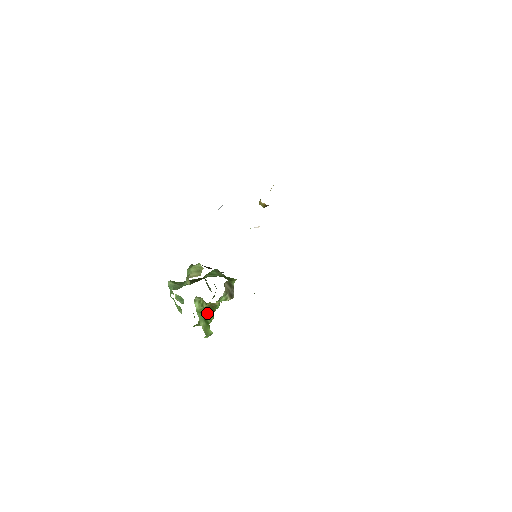
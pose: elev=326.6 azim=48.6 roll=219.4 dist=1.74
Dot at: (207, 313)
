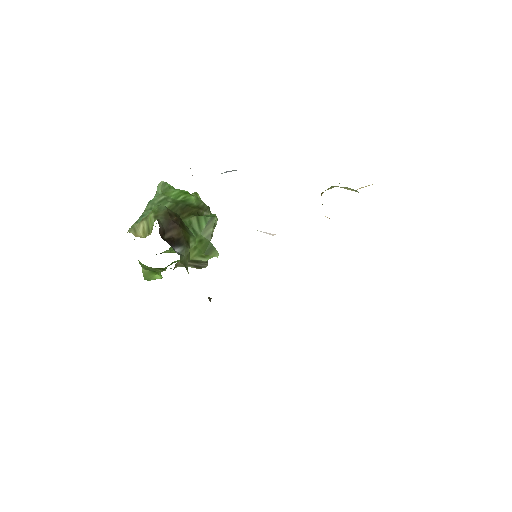
Dot at: (150, 267)
